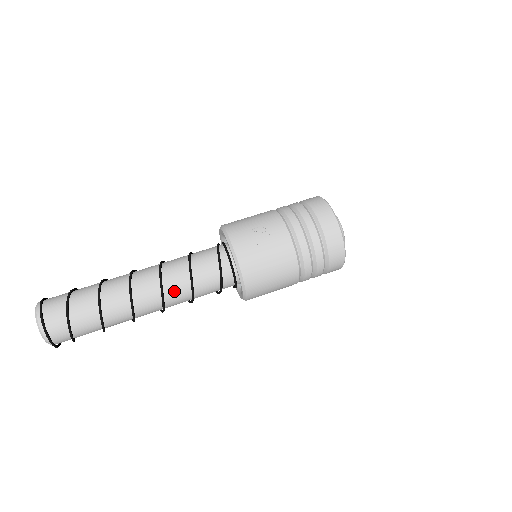
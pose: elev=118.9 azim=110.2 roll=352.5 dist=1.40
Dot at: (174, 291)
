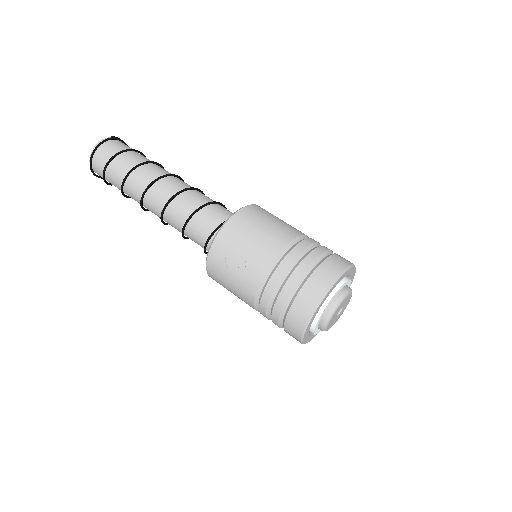
Dot at: (171, 223)
